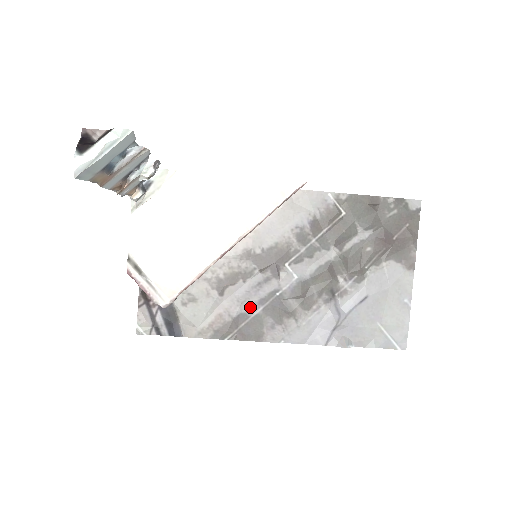
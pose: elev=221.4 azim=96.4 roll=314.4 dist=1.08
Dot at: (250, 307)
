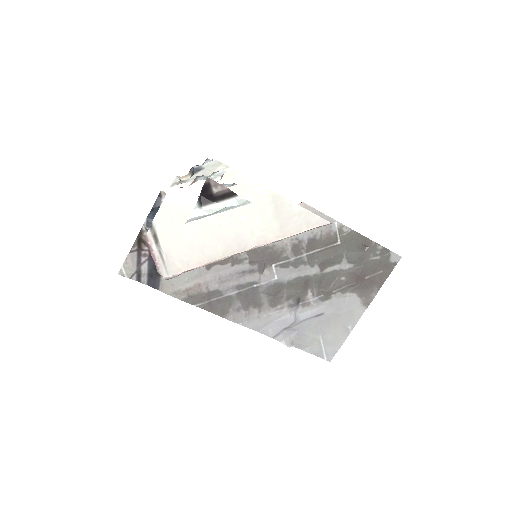
Dot at: (227, 288)
